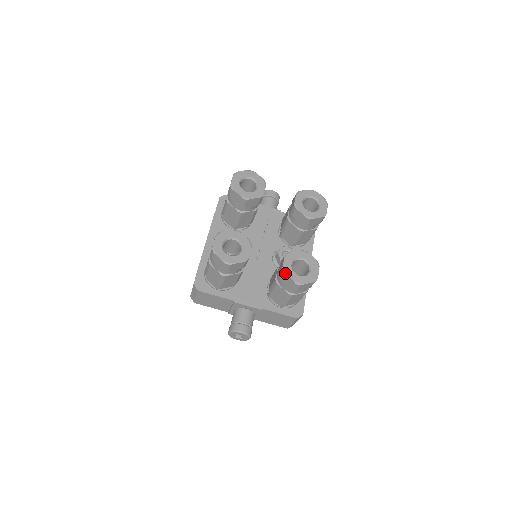
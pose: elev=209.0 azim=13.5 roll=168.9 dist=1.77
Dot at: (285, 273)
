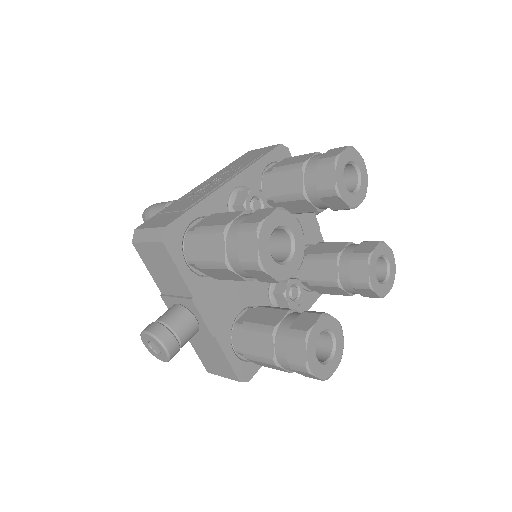
Dot at: (307, 341)
